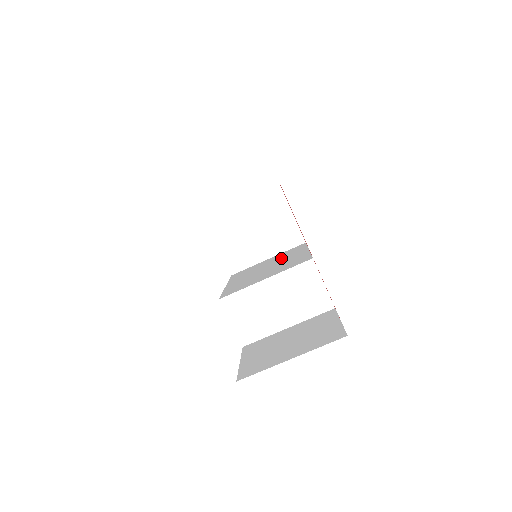
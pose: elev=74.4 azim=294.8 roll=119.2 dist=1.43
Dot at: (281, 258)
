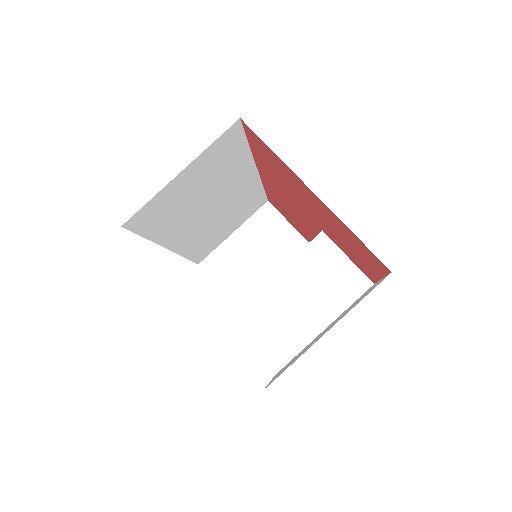
Dot at: occluded
